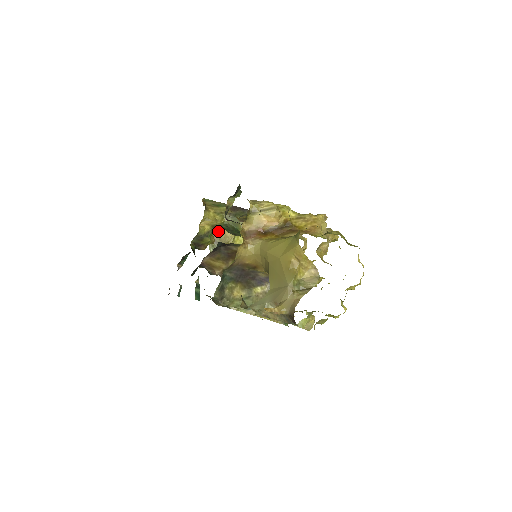
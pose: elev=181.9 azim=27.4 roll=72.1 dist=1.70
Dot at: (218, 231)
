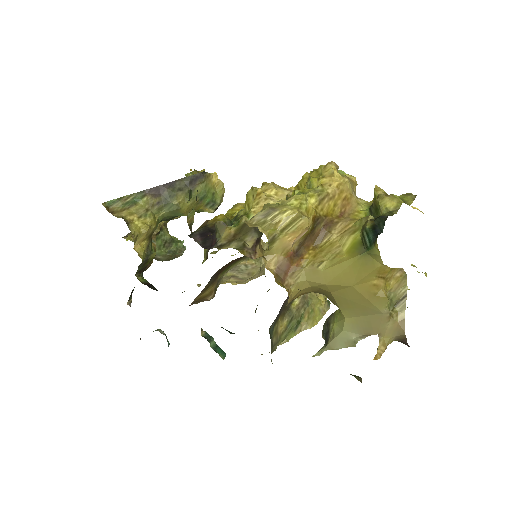
Dot at: occluded
